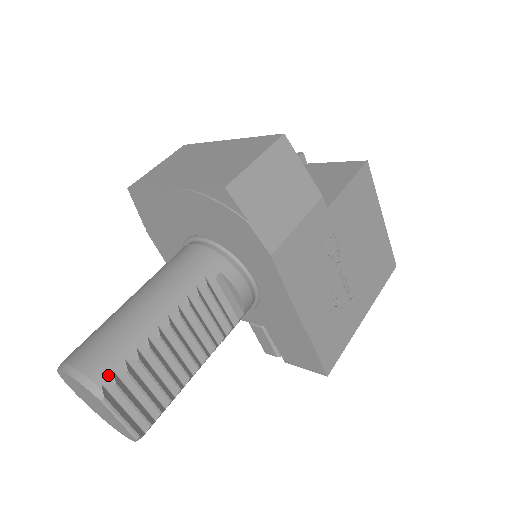
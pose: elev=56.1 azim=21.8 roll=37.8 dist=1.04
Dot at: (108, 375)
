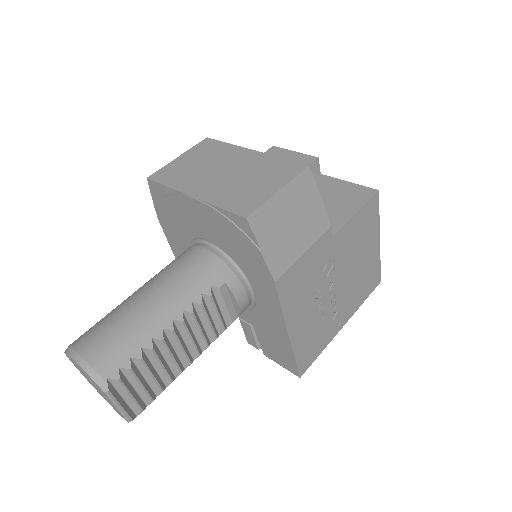
Dot at: (114, 371)
